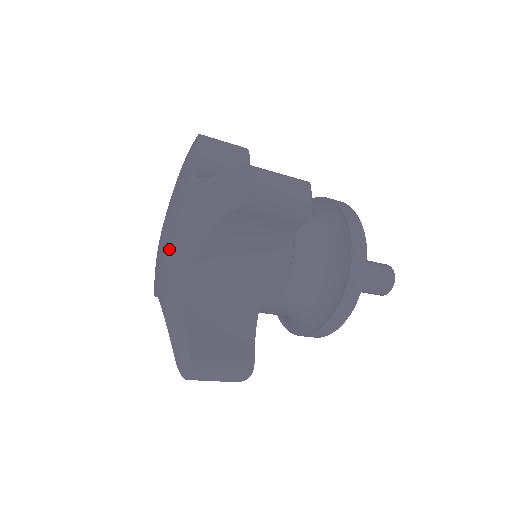
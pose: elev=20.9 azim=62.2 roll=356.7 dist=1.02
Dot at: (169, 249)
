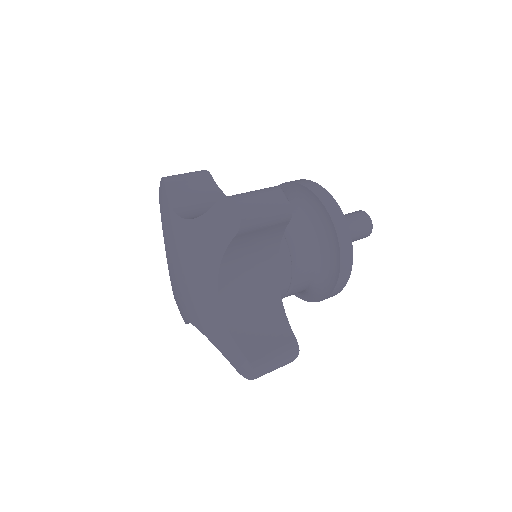
Dot at: (182, 279)
